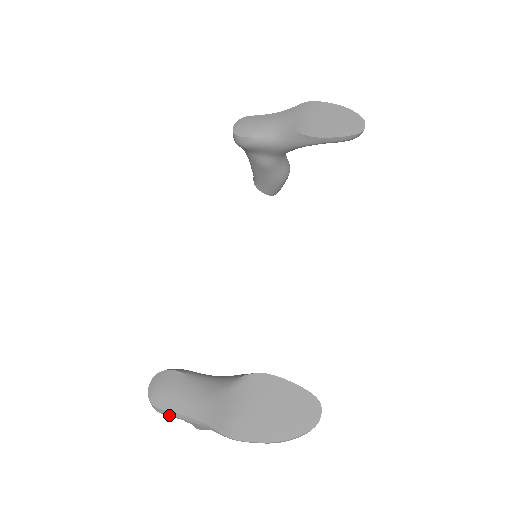
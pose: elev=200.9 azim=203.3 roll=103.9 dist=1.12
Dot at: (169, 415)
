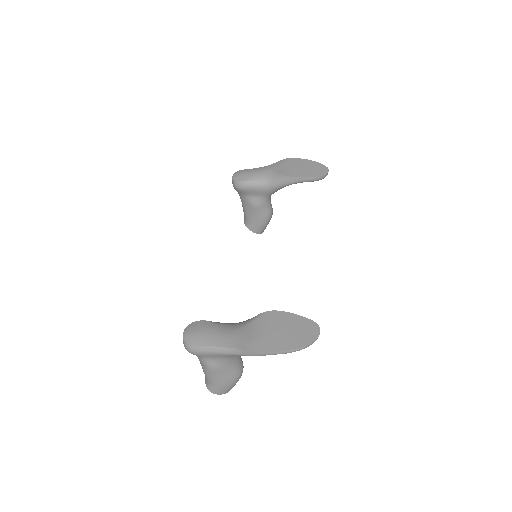
Dot at: (201, 351)
